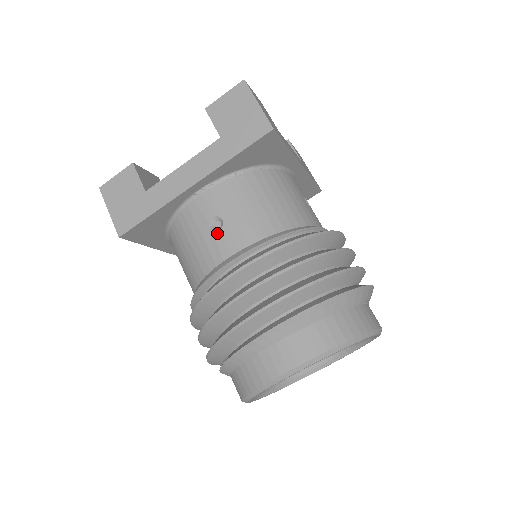
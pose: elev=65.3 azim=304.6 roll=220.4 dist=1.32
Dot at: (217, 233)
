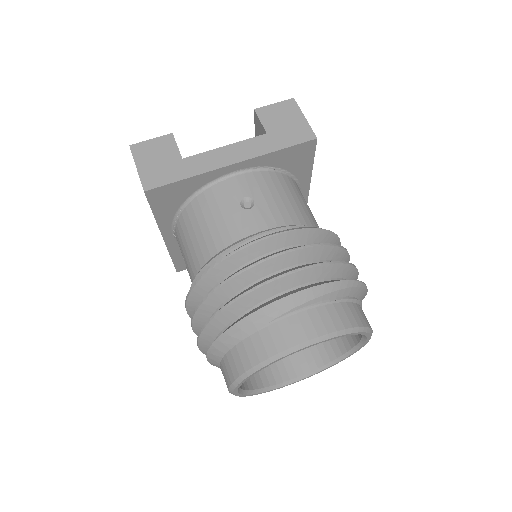
Dot at: (187, 270)
